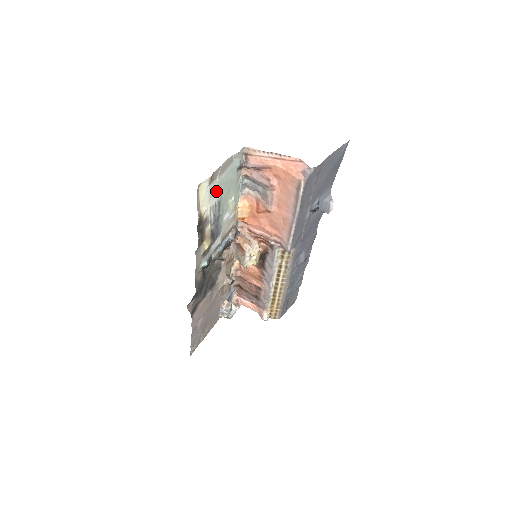
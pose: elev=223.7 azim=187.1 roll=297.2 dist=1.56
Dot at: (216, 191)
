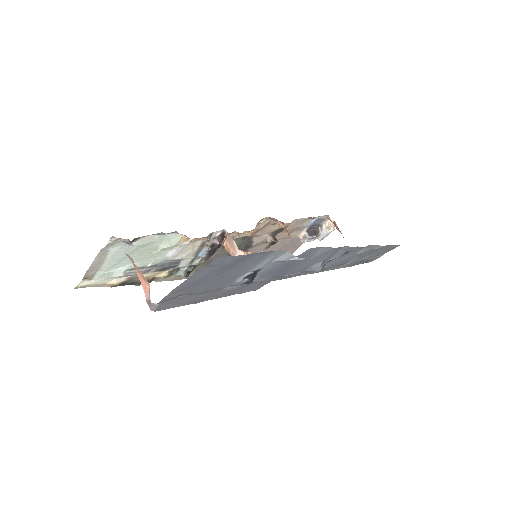
Dot at: (112, 271)
